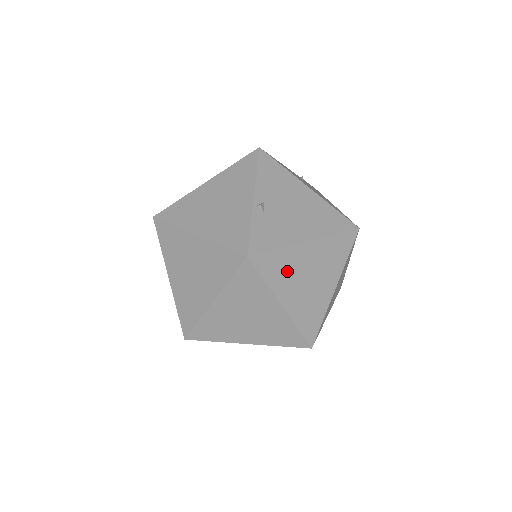
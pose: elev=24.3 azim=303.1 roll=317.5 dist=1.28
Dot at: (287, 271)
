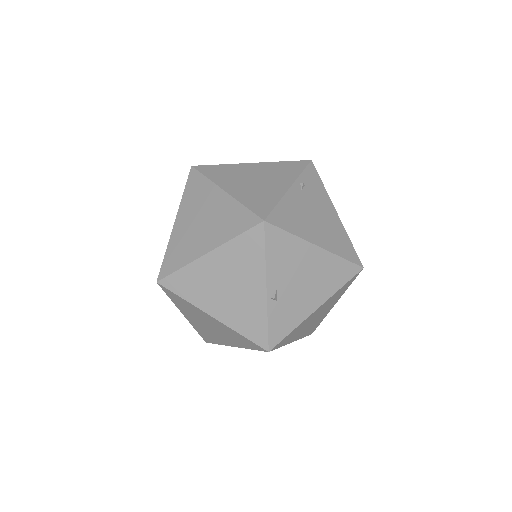
Dot at: (299, 330)
